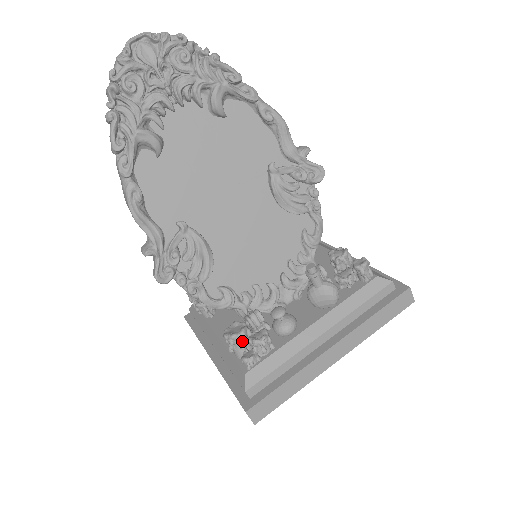
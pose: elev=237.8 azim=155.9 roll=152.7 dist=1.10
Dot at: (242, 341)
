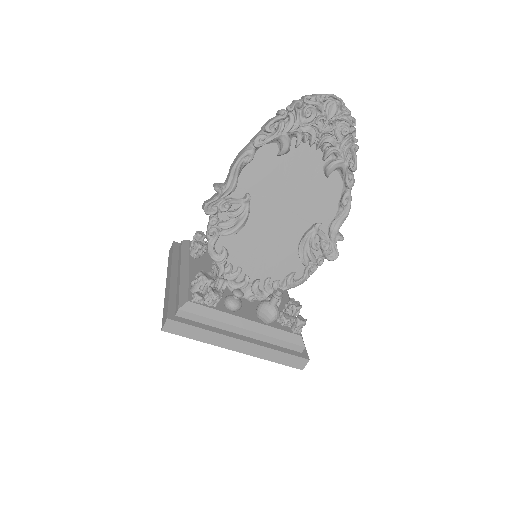
Dot at: (205, 285)
